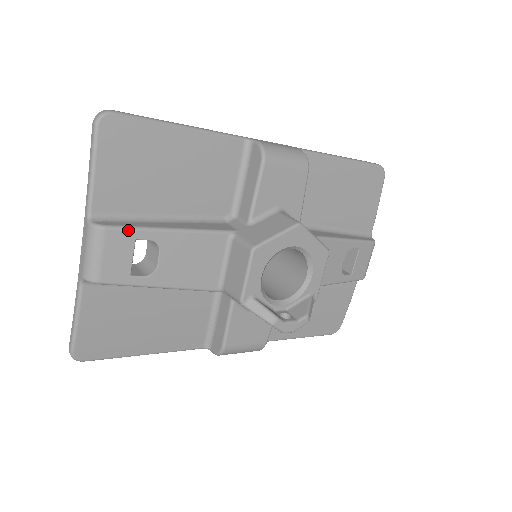
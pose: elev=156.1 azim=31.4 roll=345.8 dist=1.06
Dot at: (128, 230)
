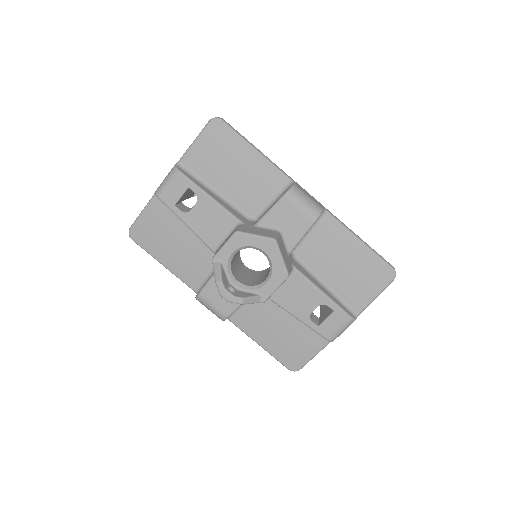
Dot at: (188, 180)
